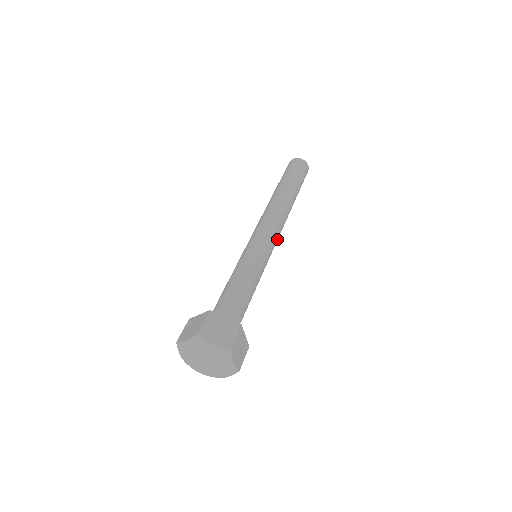
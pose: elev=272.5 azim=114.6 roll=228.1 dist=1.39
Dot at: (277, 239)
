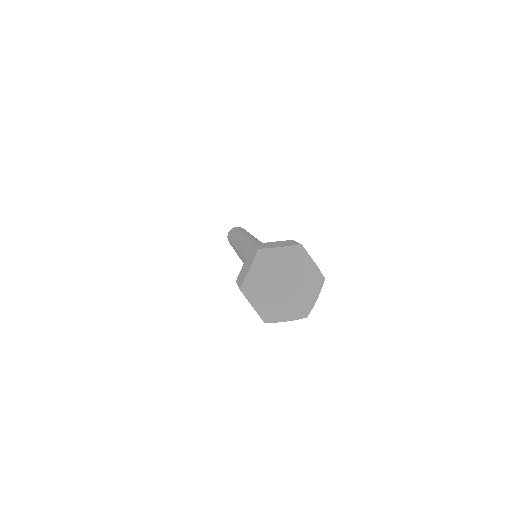
Dot at: occluded
